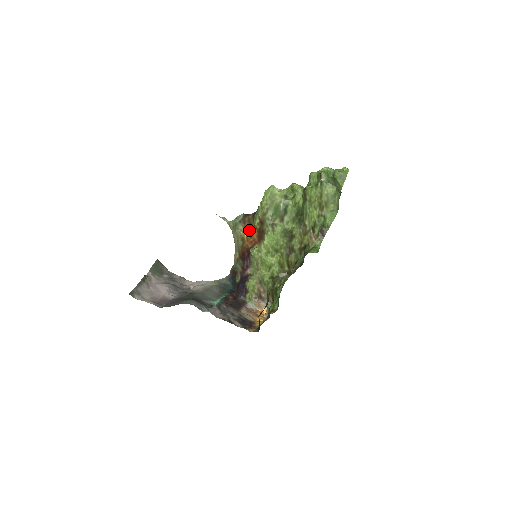
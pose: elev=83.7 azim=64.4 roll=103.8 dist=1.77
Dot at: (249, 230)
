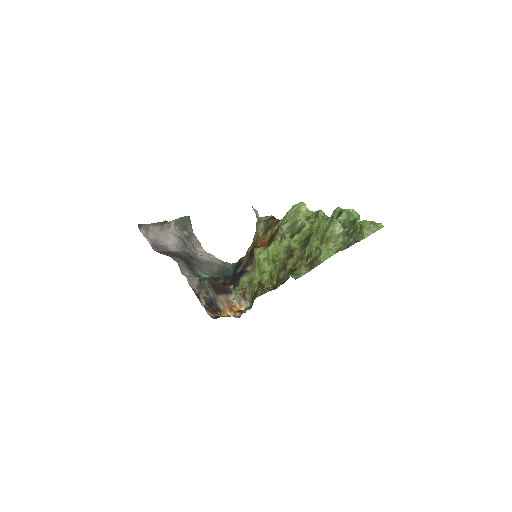
Dot at: (266, 232)
